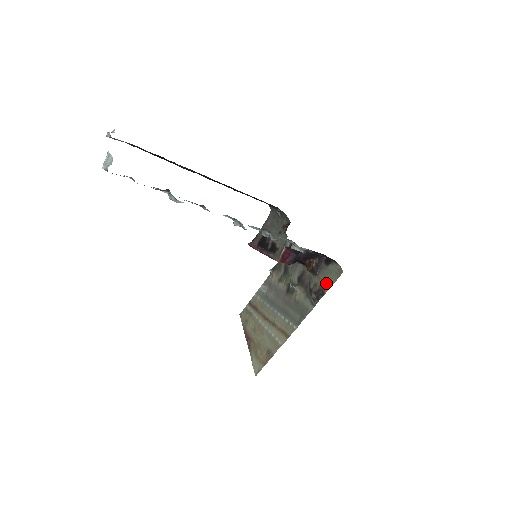
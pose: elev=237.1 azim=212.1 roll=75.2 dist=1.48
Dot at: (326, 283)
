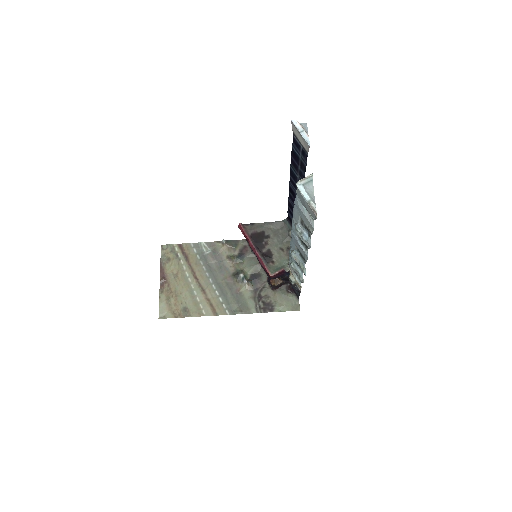
Dot at: (279, 305)
